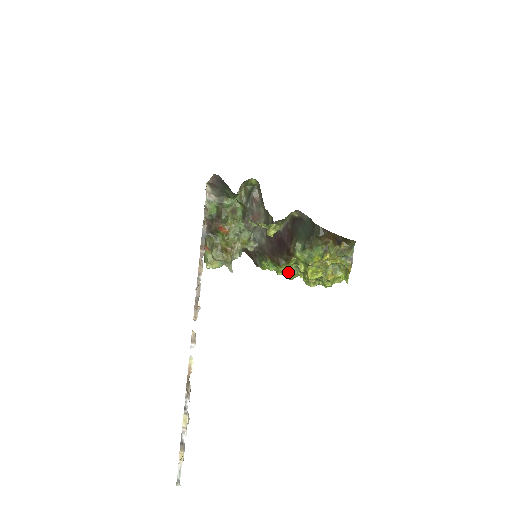
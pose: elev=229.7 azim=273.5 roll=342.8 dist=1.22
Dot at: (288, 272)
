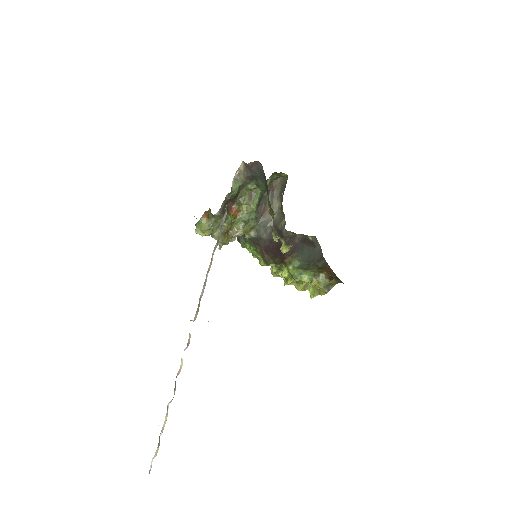
Dot at: occluded
